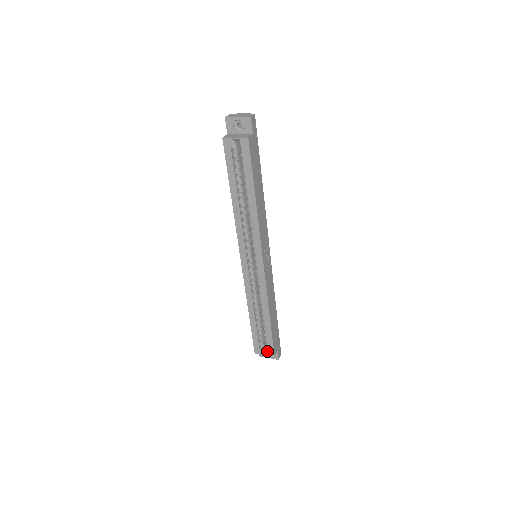
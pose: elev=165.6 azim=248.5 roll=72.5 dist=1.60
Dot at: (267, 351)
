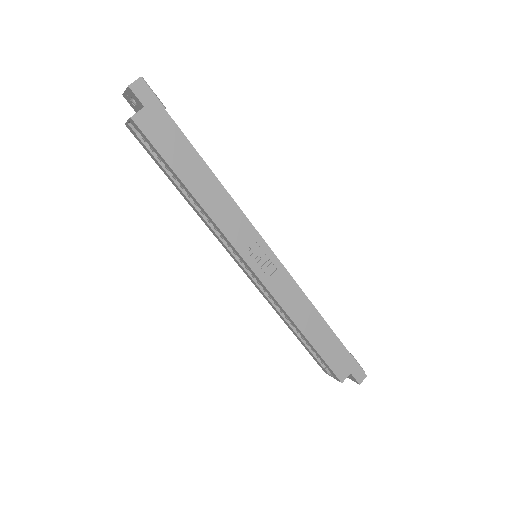
Dot at: occluded
